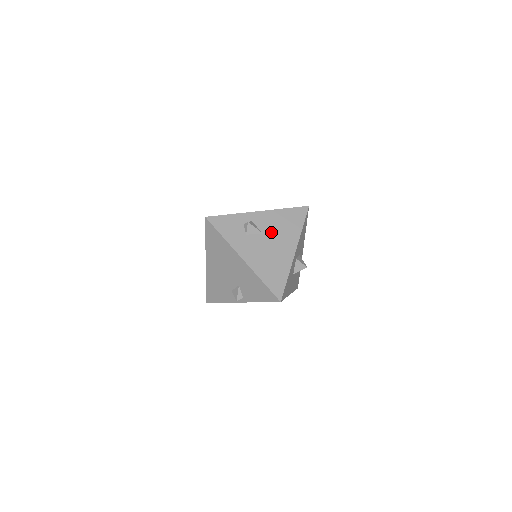
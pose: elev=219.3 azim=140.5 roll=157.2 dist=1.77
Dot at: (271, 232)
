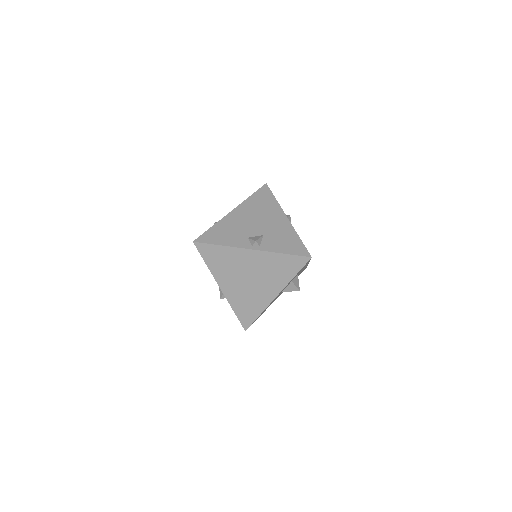
Dot at: occluded
